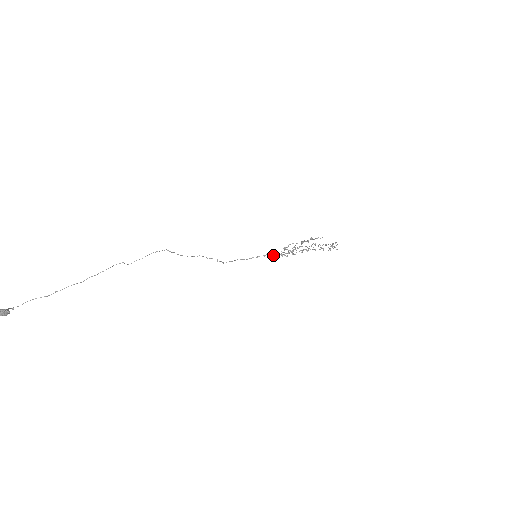
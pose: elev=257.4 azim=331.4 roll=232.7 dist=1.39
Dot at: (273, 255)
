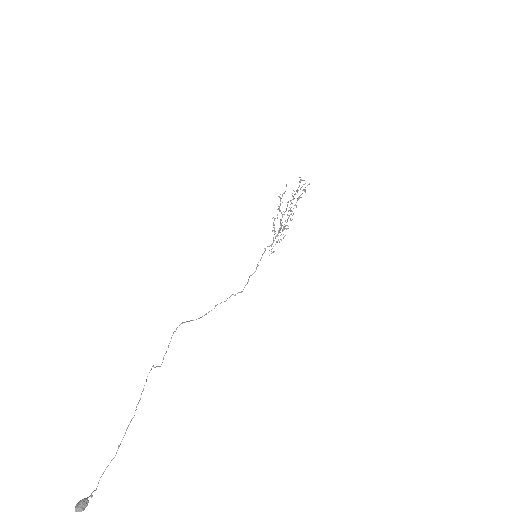
Dot at: occluded
